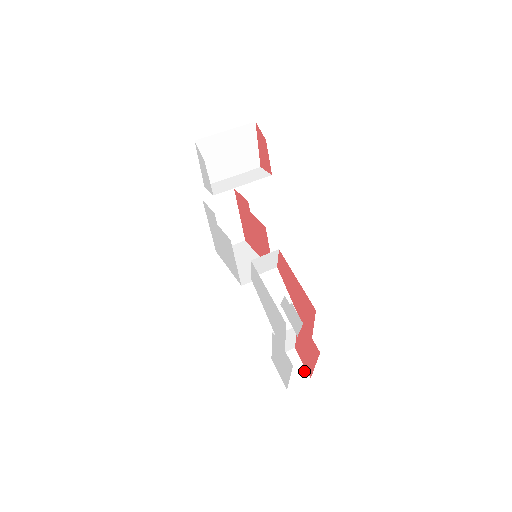
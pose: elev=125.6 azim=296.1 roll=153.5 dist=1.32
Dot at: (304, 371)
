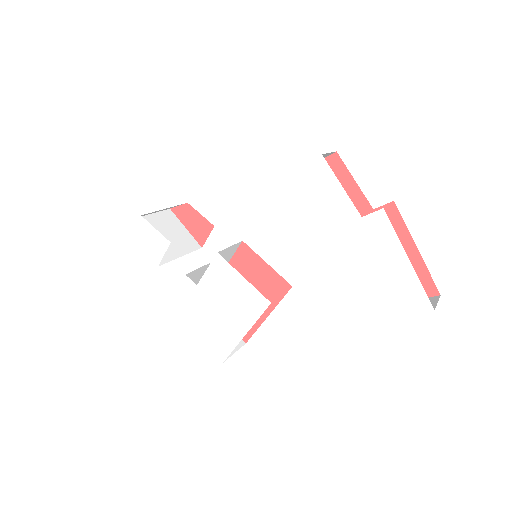
Dot at: occluded
